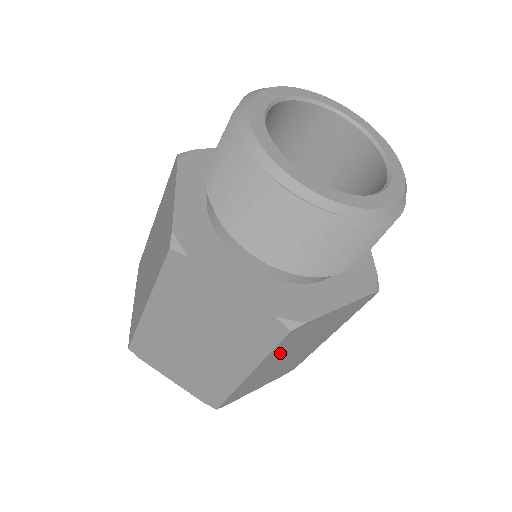
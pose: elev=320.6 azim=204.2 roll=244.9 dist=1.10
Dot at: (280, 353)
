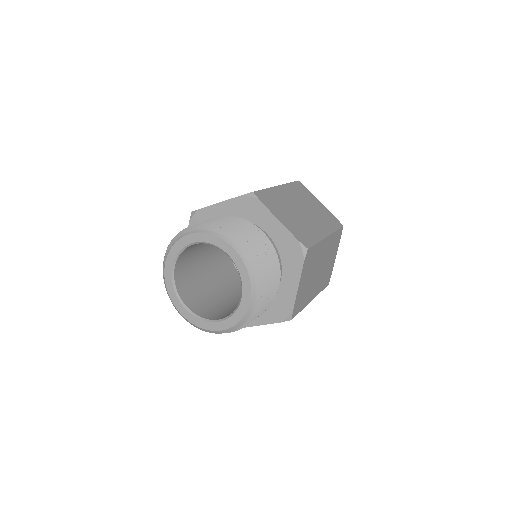
Dot at: (308, 294)
